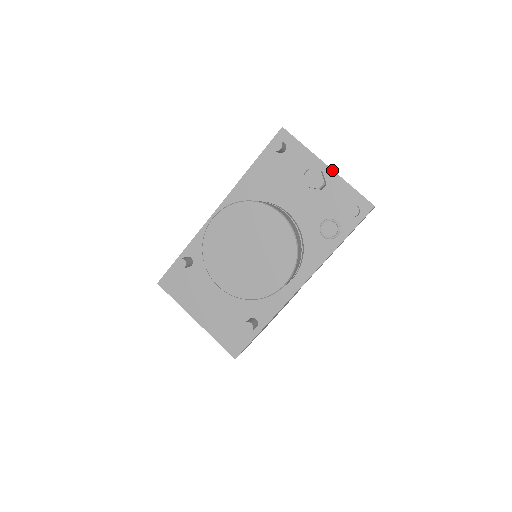
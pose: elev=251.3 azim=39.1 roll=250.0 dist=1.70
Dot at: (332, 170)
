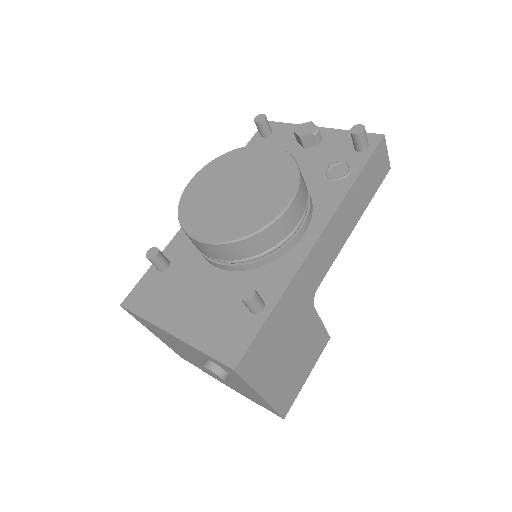
Dot at: (325, 128)
